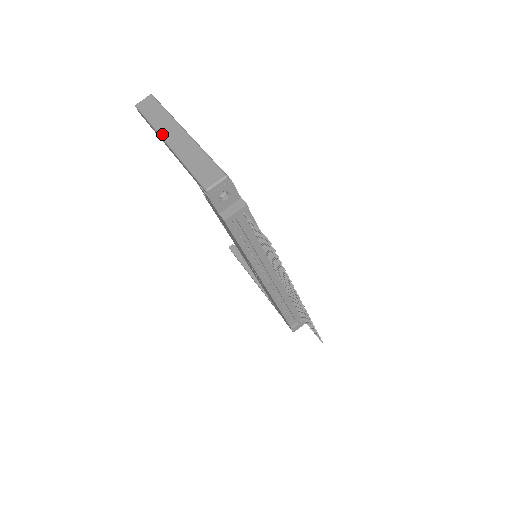
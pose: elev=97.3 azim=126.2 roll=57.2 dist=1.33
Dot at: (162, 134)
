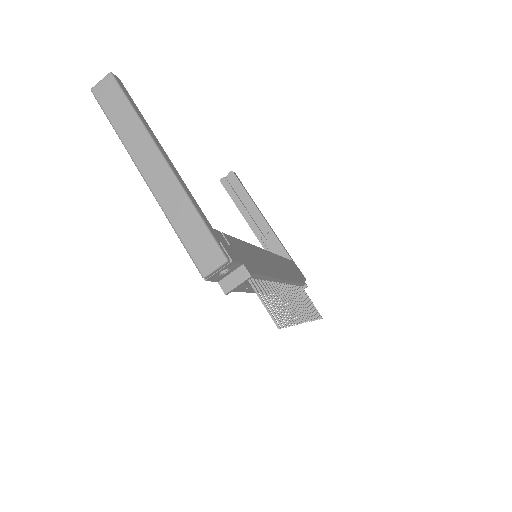
Dot at: (136, 161)
